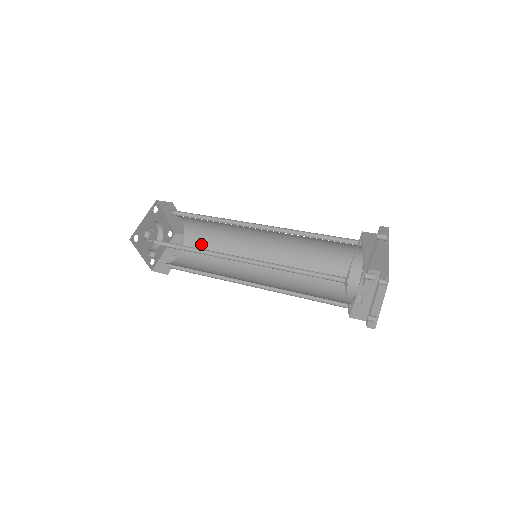
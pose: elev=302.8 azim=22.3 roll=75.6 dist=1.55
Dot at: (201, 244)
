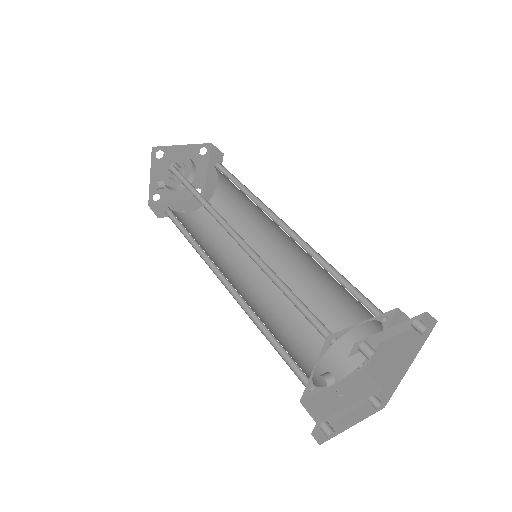
Dot at: occluded
